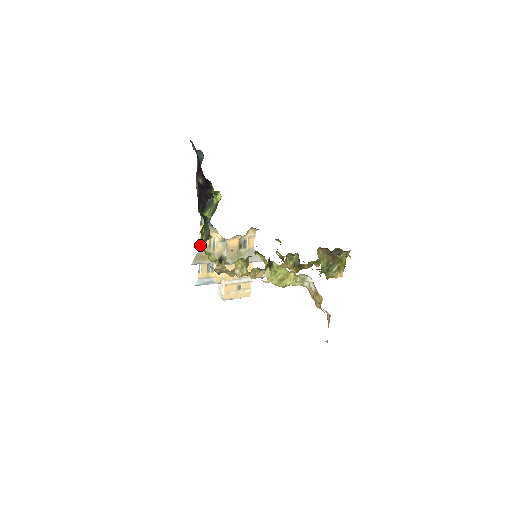
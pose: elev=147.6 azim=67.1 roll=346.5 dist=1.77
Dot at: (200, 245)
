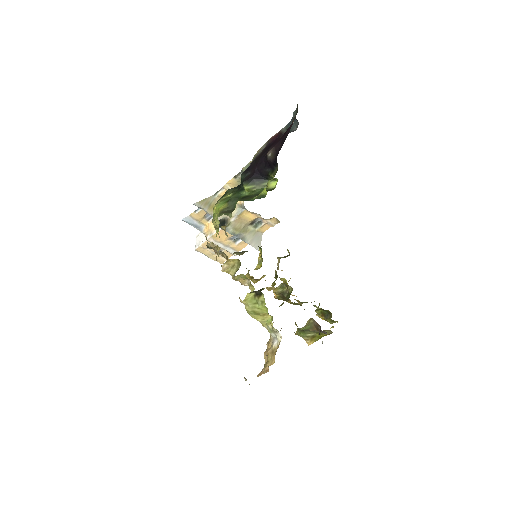
Dot at: (217, 192)
